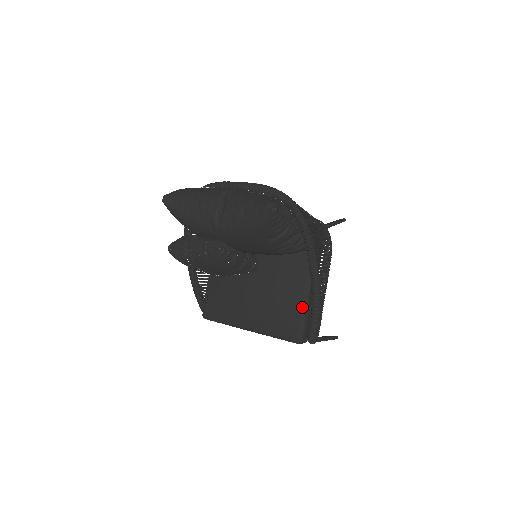
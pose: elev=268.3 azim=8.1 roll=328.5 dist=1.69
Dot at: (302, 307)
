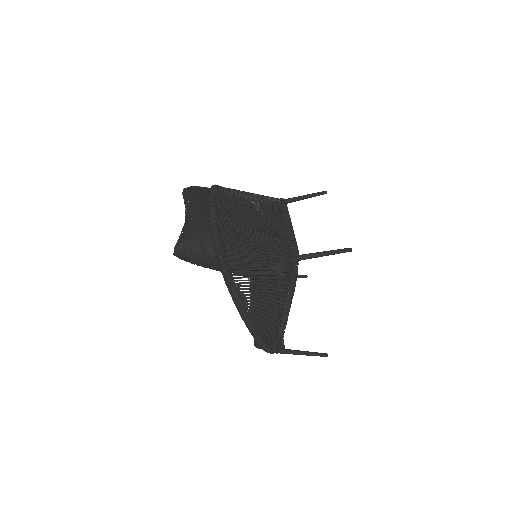
Dot at: occluded
